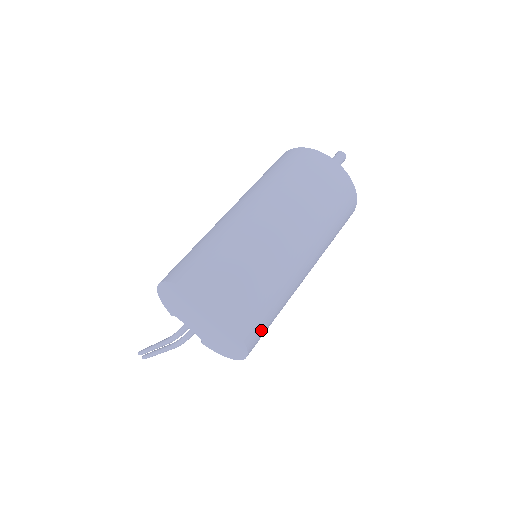
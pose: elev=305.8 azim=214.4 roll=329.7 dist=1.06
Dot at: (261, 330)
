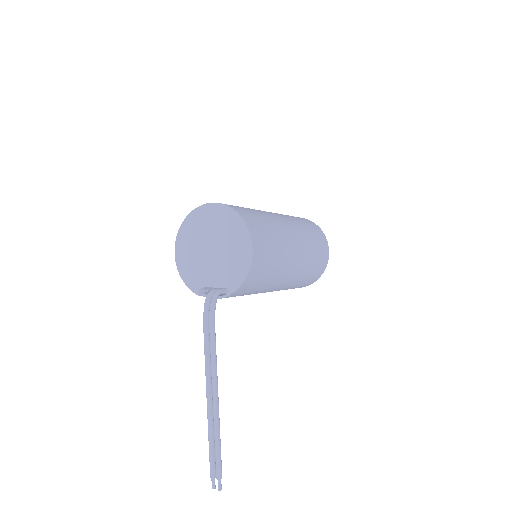
Dot at: (253, 220)
